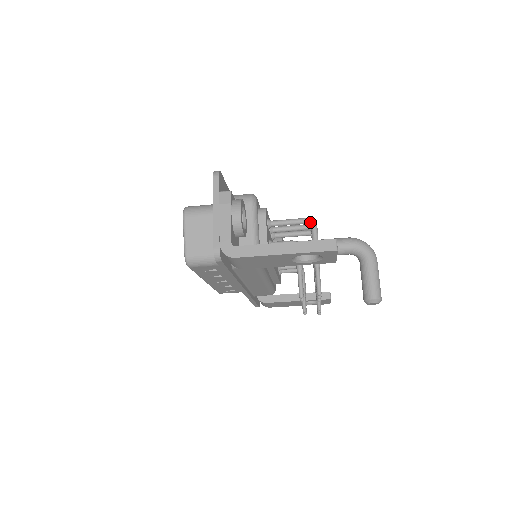
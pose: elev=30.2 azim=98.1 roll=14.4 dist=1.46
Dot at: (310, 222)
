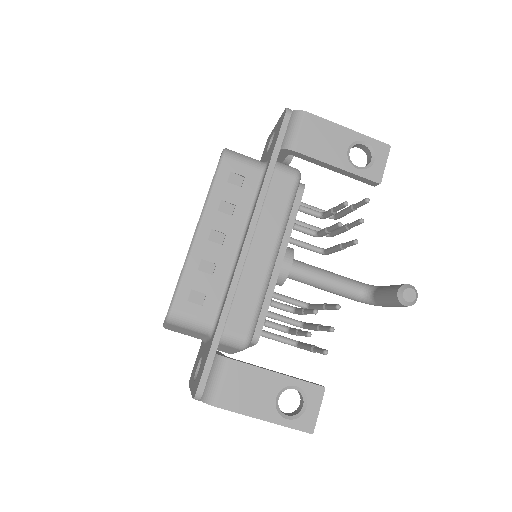
Dot at: occluded
